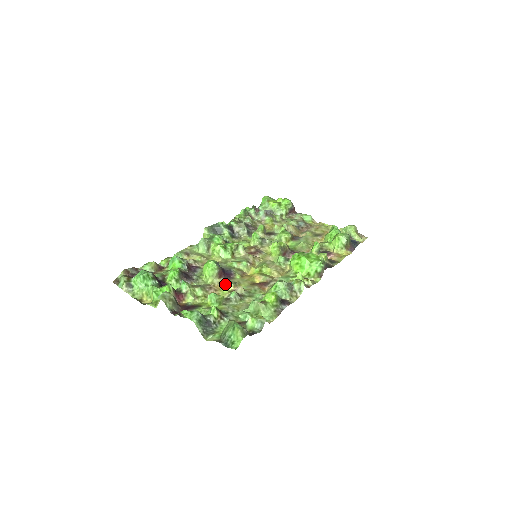
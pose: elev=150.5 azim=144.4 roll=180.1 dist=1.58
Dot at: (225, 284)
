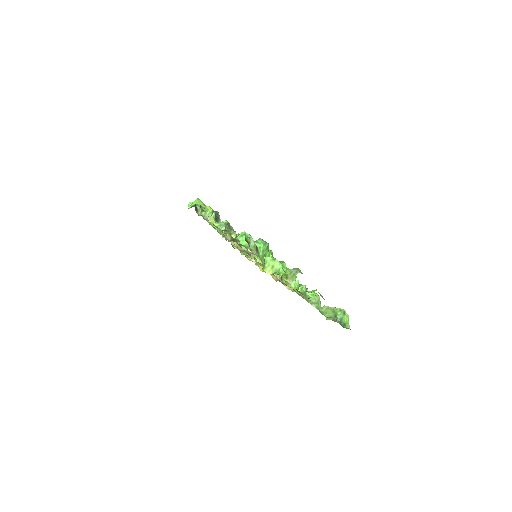
Dot at: occluded
